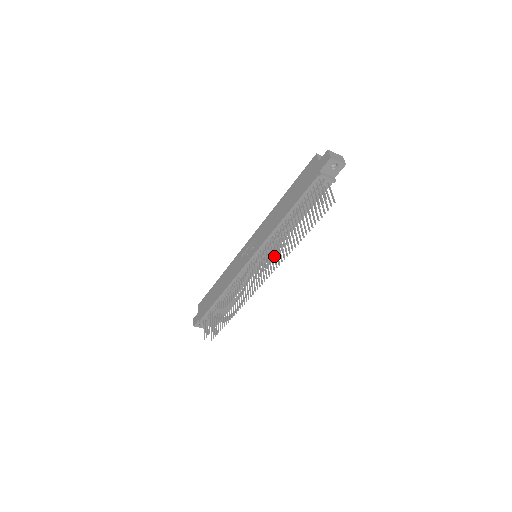
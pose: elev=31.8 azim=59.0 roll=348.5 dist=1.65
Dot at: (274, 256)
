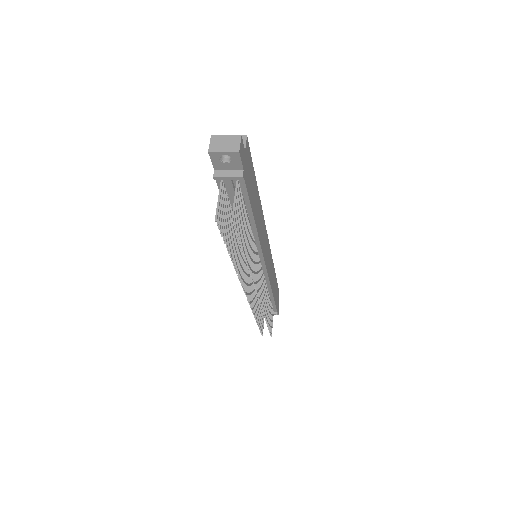
Dot at: (254, 265)
